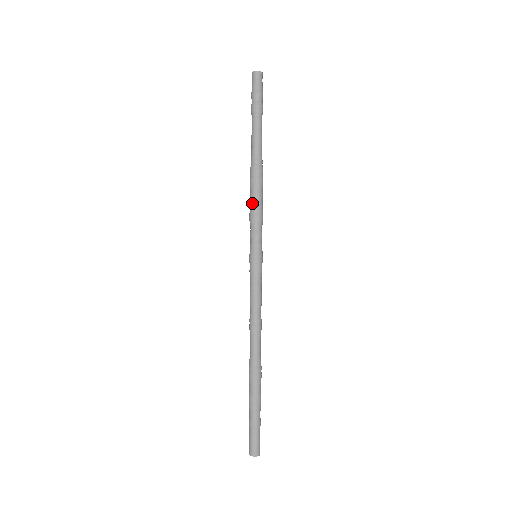
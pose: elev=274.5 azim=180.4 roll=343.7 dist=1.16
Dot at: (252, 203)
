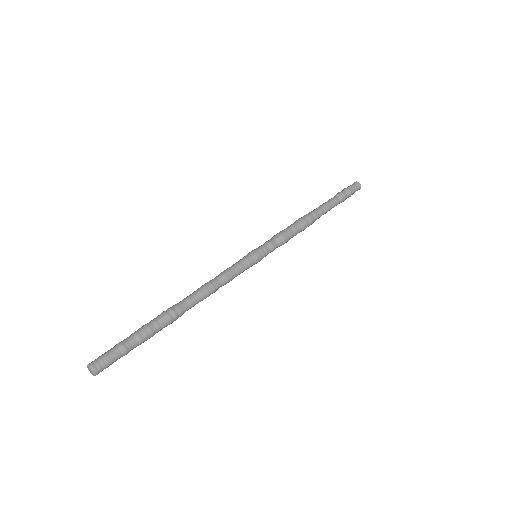
Dot at: (284, 229)
